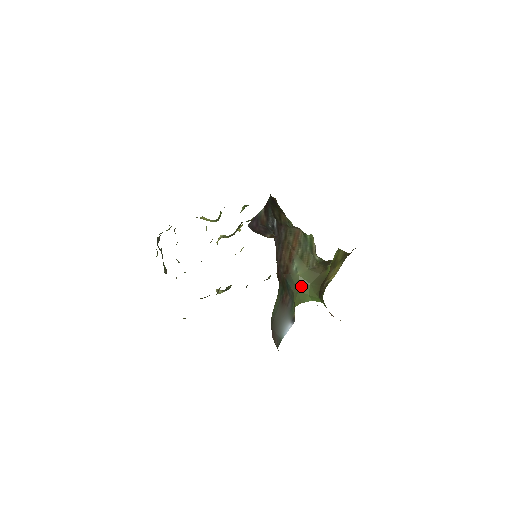
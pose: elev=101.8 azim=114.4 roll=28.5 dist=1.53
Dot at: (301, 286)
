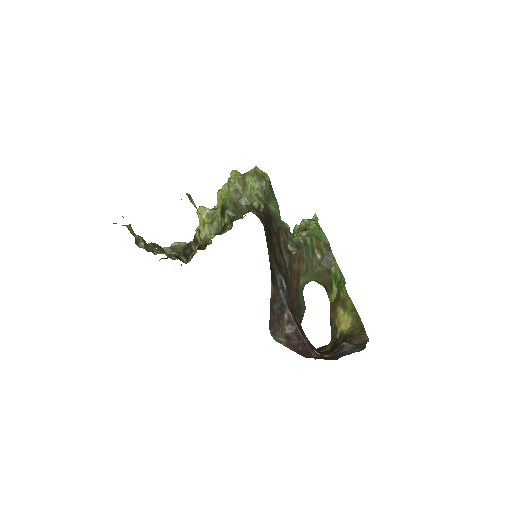
Dot at: (307, 283)
